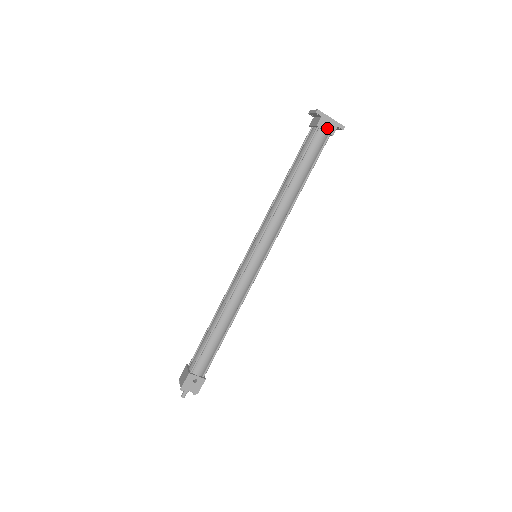
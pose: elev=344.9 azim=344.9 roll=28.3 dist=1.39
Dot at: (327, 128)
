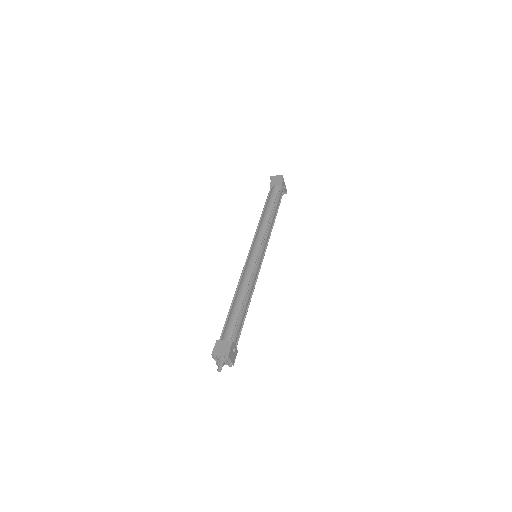
Dot at: (284, 188)
